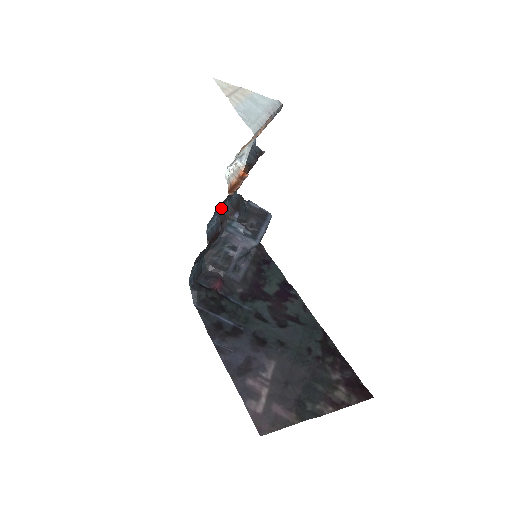
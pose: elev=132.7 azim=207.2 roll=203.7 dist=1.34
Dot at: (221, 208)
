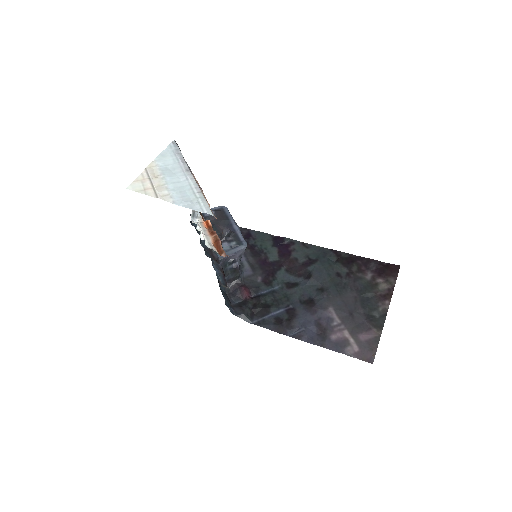
Dot at: (204, 250)
